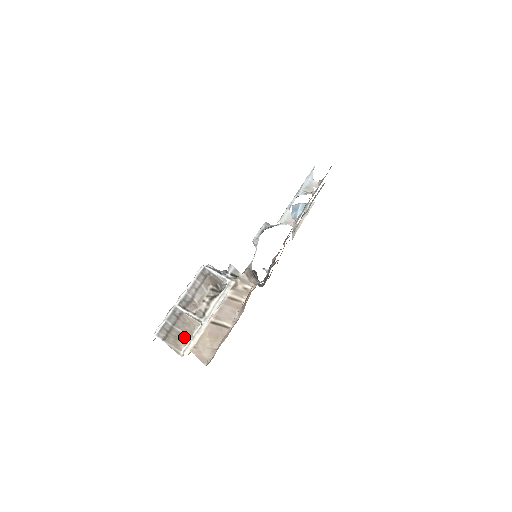
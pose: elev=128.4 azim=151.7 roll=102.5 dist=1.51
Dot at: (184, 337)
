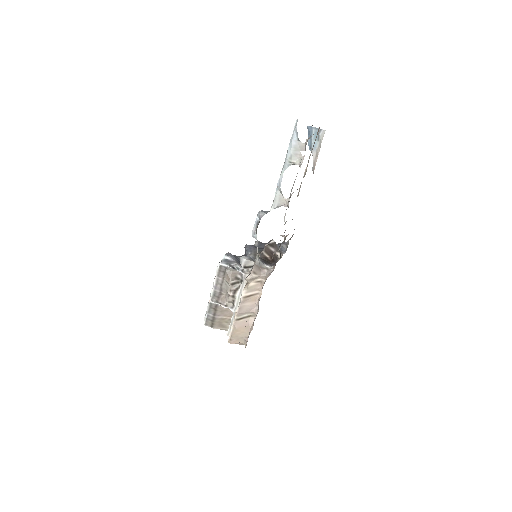
Dot at: (227, 320)
